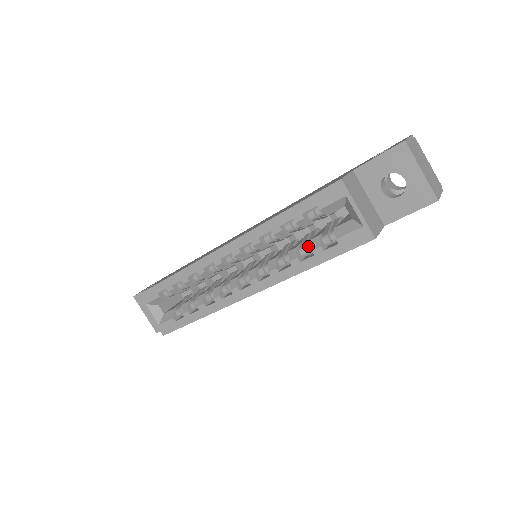
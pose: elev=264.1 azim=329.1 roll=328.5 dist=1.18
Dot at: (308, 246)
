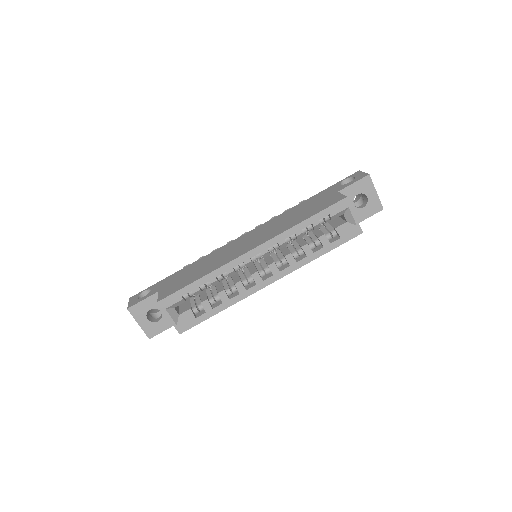
Dot at: (316, 242)
